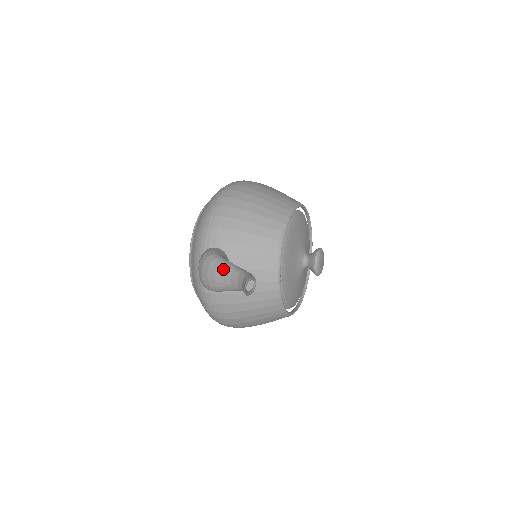
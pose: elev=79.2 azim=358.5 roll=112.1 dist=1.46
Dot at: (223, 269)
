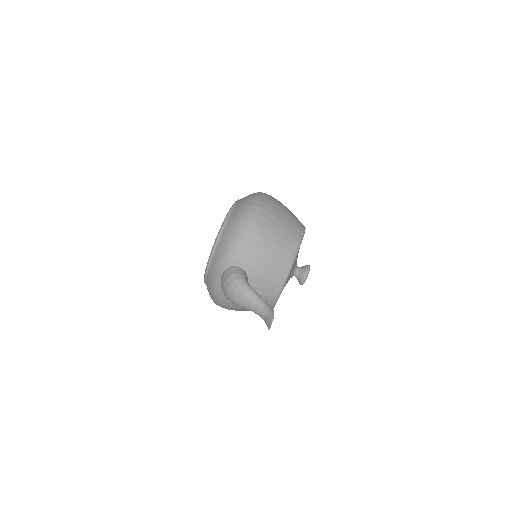
Dot at: (249, 297)
